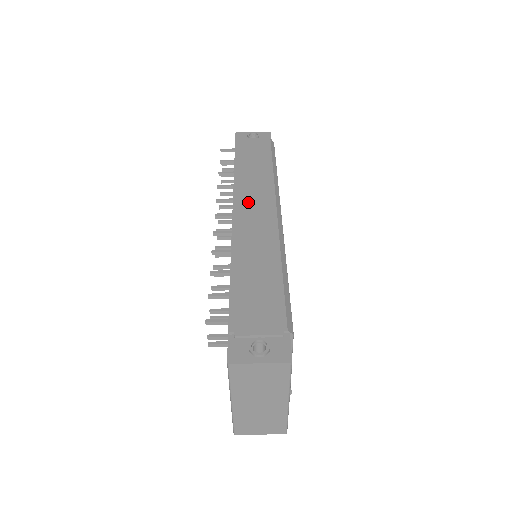
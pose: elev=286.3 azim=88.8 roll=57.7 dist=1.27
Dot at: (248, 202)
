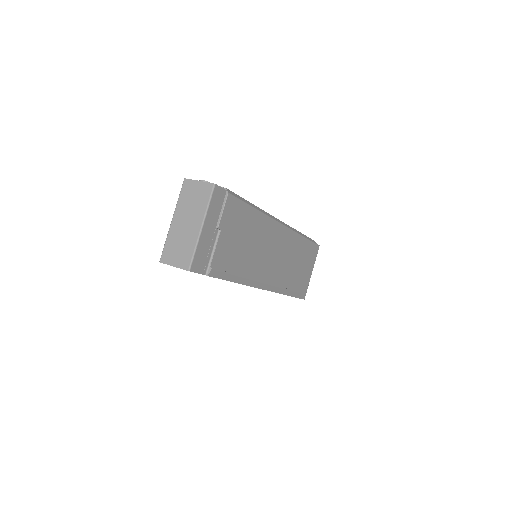
Dot at: occluded
